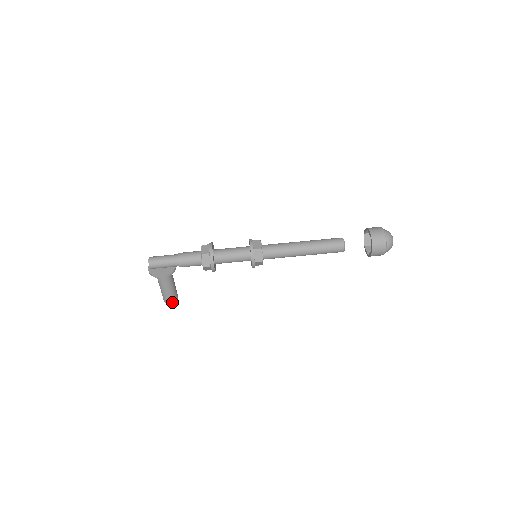
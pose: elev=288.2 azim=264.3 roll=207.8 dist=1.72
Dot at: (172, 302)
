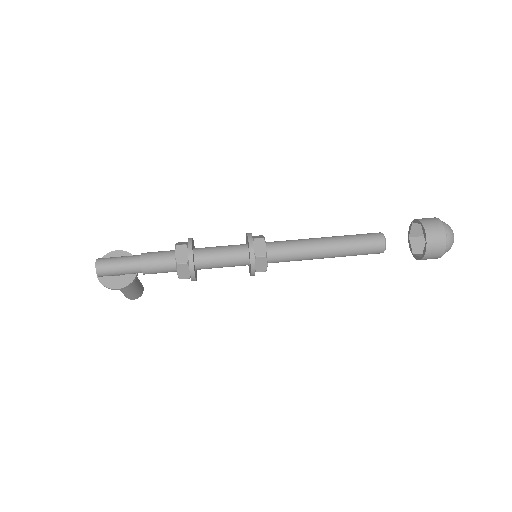
Dot at: (135, 297)
